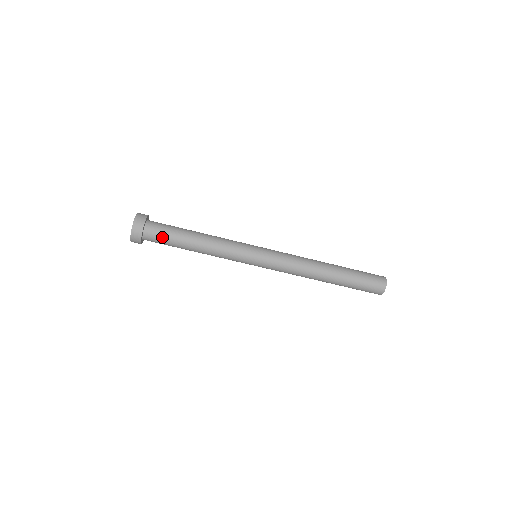
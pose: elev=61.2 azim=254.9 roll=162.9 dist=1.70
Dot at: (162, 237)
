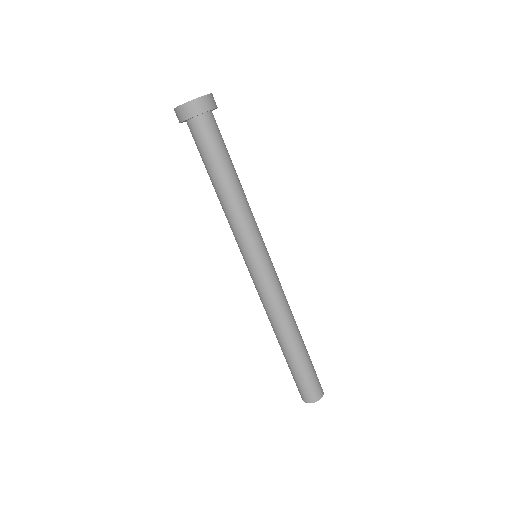
Dot at: (216, 138)
